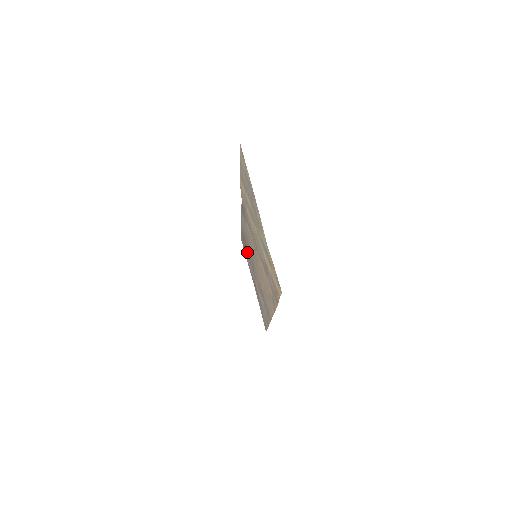
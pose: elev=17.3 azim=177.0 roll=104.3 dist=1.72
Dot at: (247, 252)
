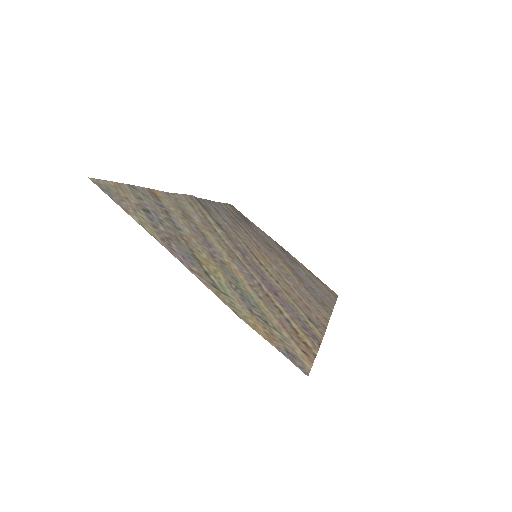
Dot at: (251, 227)
